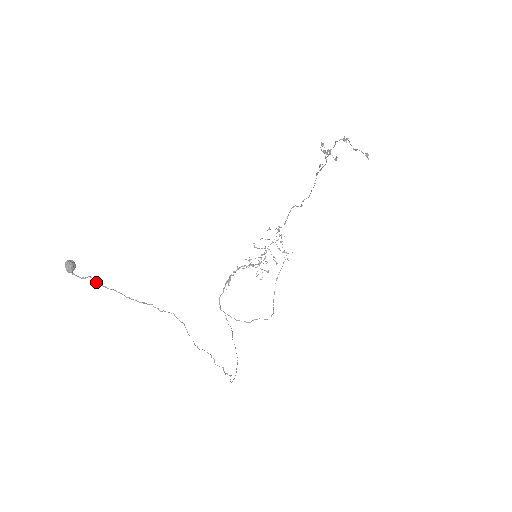
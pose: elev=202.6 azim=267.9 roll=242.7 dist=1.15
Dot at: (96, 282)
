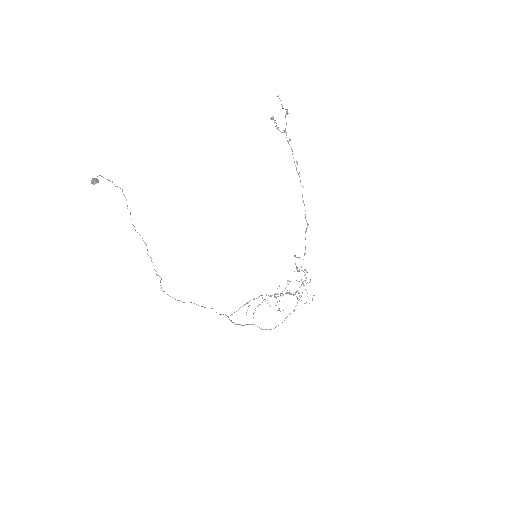
Dot at: occluded
